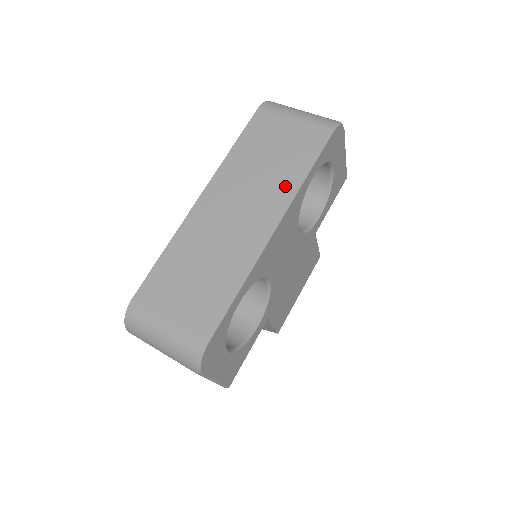
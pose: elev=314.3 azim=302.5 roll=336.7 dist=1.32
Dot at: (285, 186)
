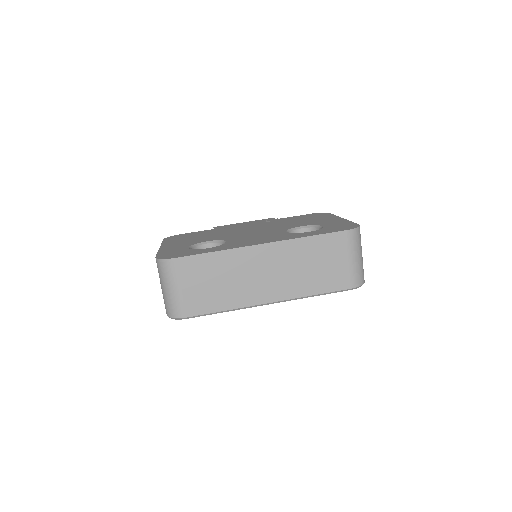
Dot at: (300, 290)
